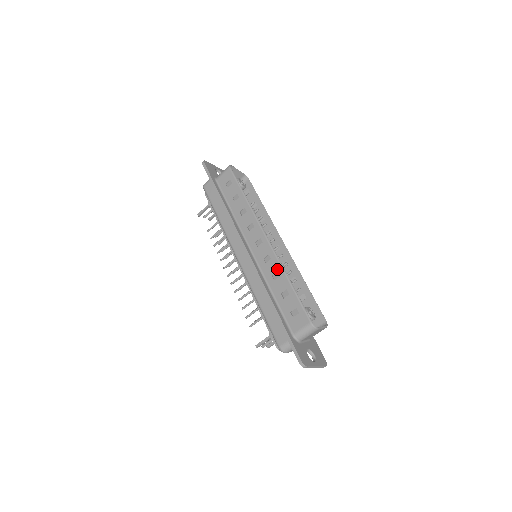
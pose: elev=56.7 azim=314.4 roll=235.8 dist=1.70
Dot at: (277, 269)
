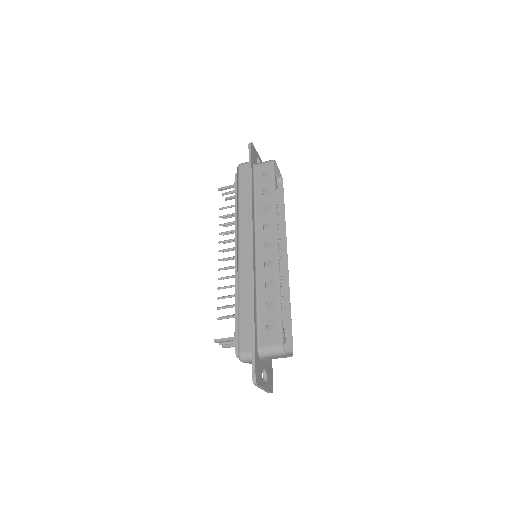
Dot at: (273, 278)
